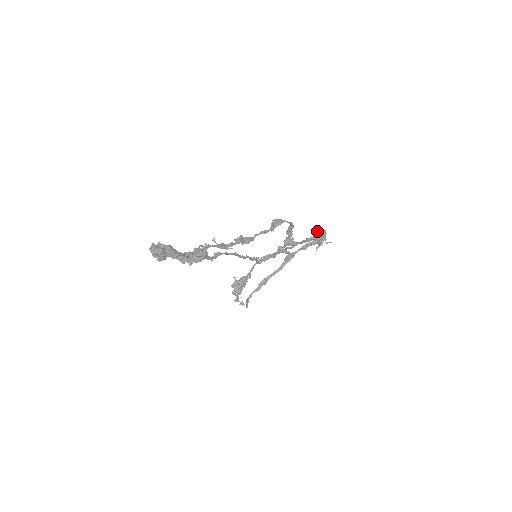
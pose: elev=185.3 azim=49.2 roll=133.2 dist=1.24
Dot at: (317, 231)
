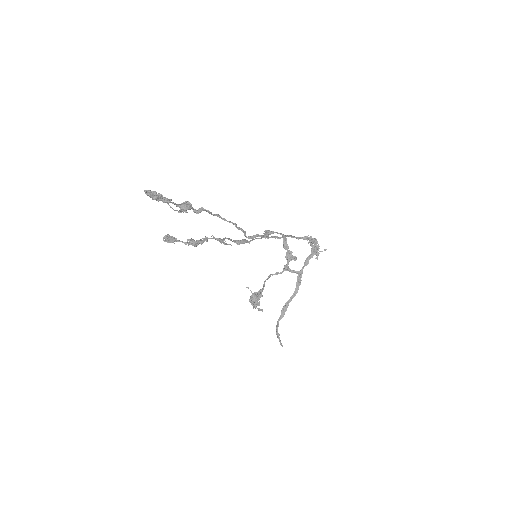
Dot at: (307, 237)
